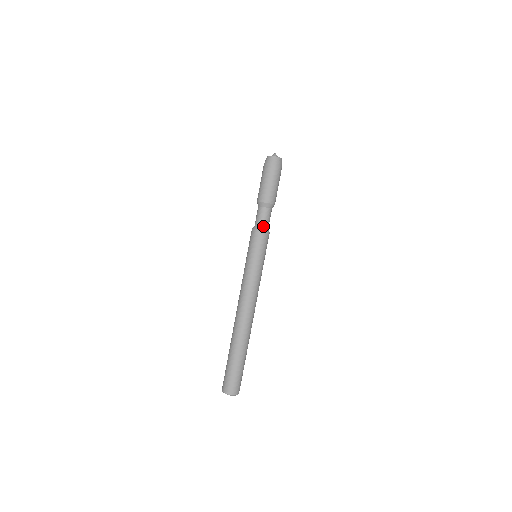
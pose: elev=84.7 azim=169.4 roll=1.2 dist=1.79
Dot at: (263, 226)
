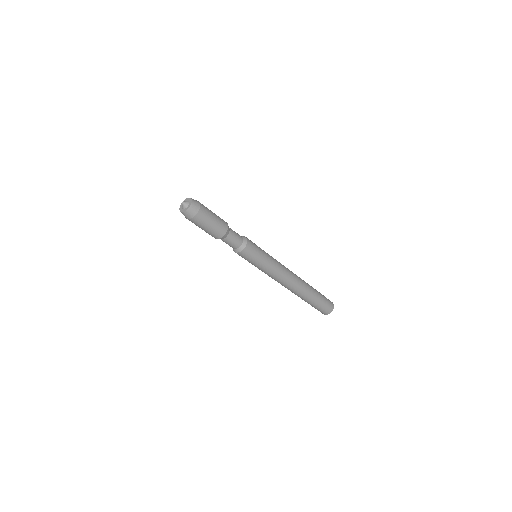
Dot at: (232, 247)
